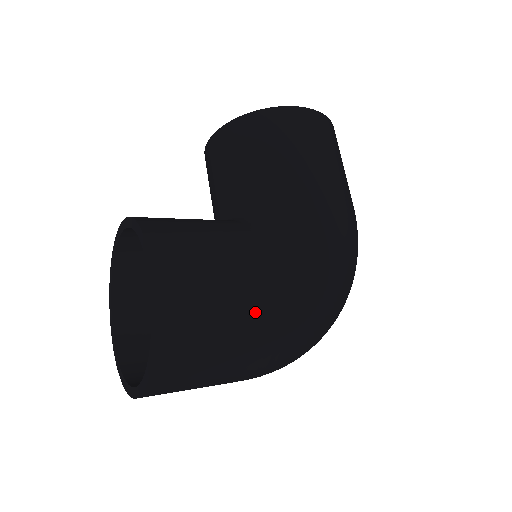
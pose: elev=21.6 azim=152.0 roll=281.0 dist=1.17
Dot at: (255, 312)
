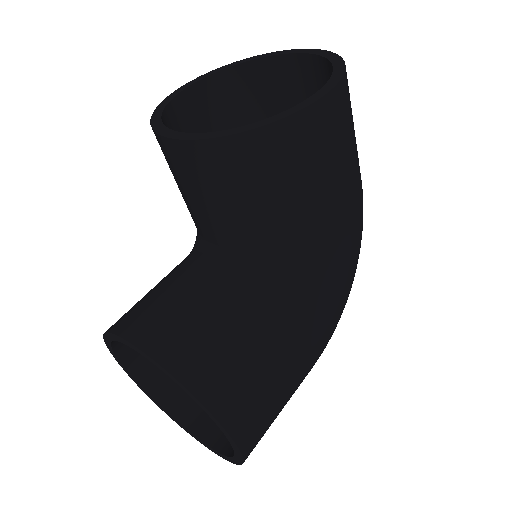
Dot at: (303, 379)
